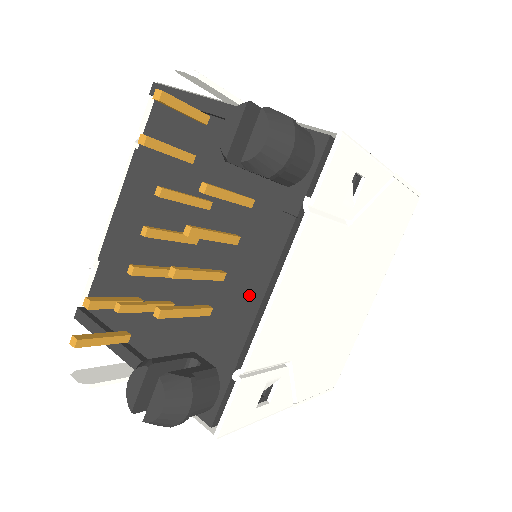
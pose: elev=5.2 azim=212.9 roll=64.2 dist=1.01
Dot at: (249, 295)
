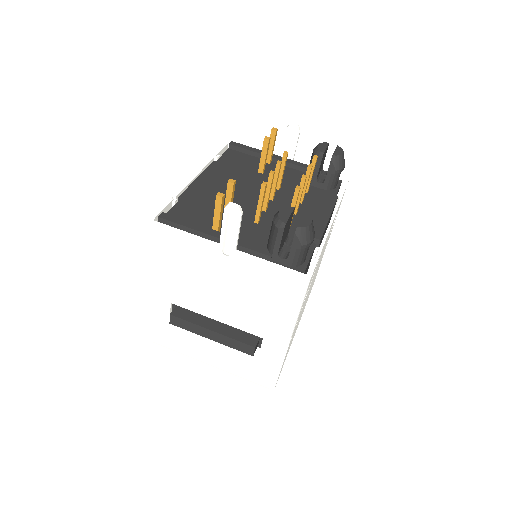
Dot at: (320, 217)
